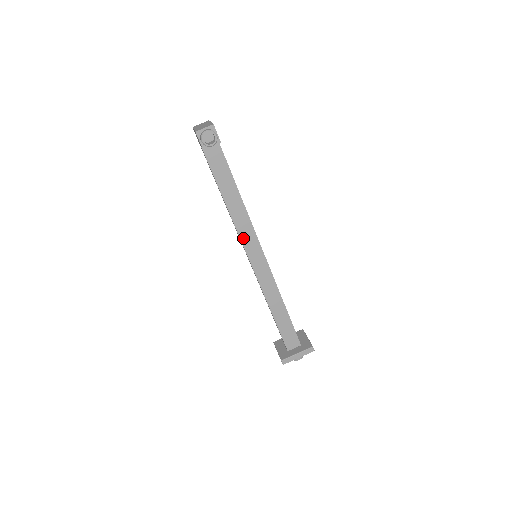
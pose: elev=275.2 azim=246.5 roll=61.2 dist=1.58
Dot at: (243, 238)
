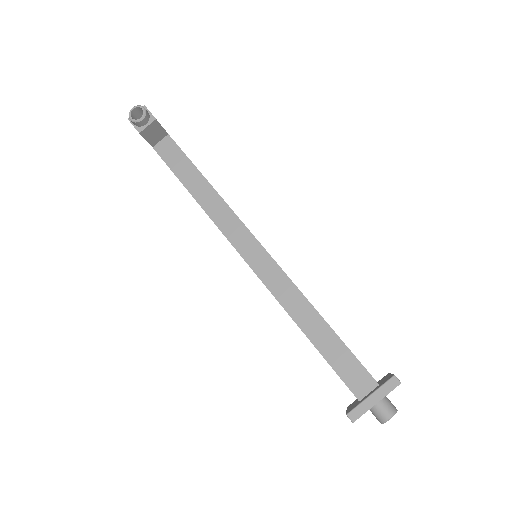
Dot at: (227, 233)
